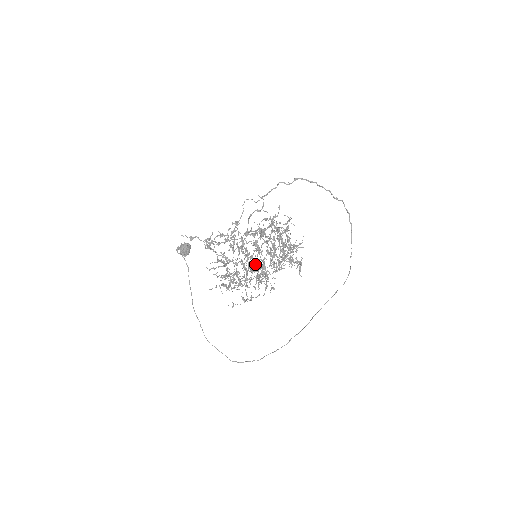
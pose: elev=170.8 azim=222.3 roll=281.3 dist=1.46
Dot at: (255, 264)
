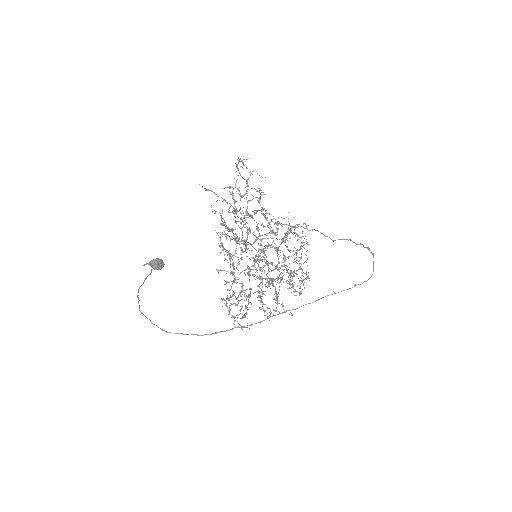
Dot at: (262, 239)
